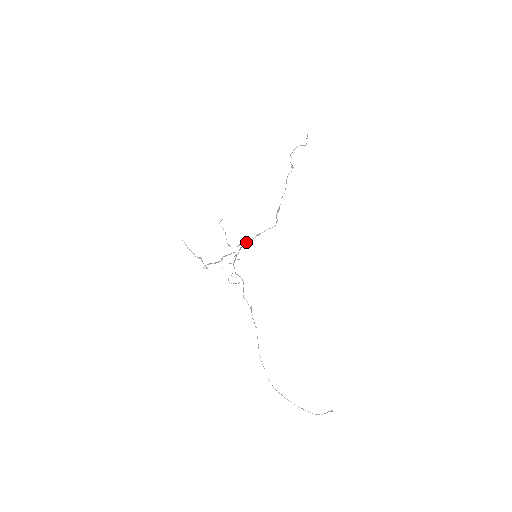
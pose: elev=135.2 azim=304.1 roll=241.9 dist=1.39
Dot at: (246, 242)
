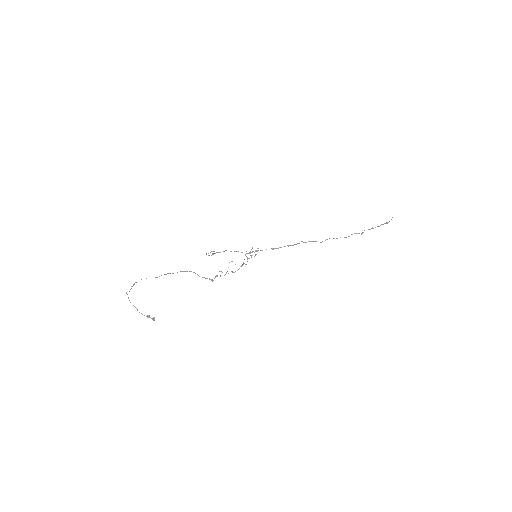
Dot at: (258, 250)
